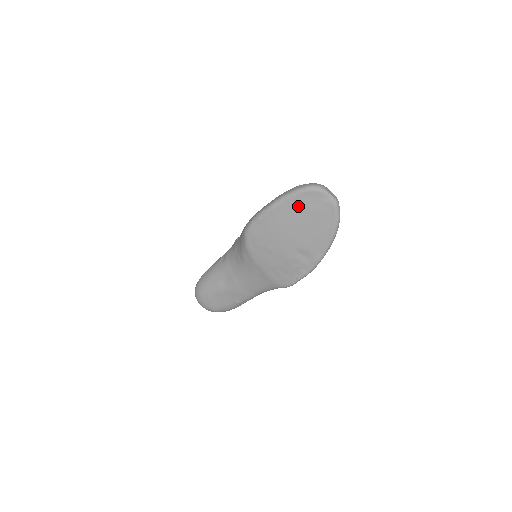
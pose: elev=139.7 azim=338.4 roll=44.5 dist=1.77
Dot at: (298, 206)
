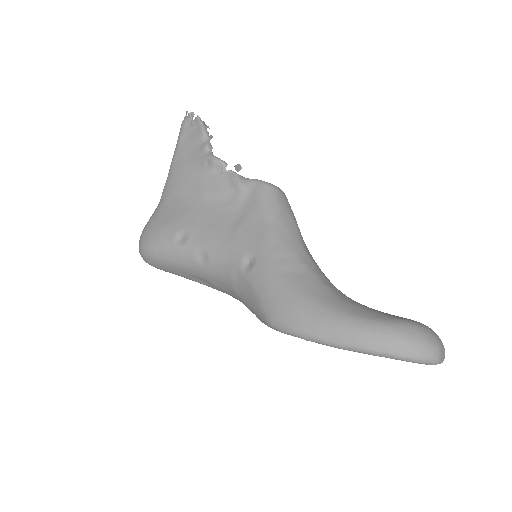
Dot at: occluded
